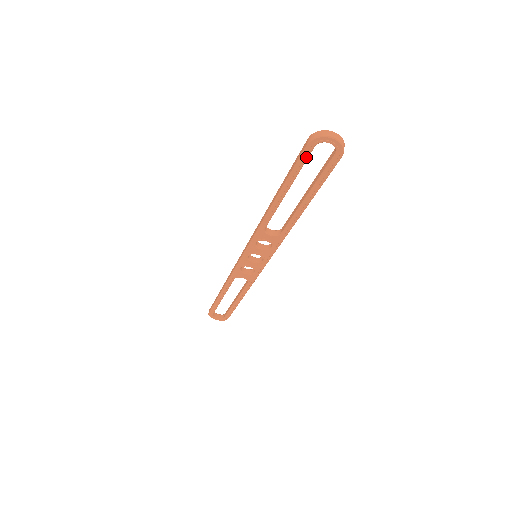
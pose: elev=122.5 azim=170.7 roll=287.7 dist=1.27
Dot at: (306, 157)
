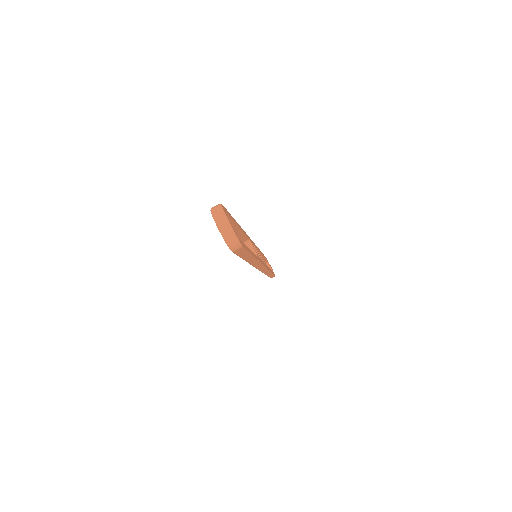
Dot at: occluded
